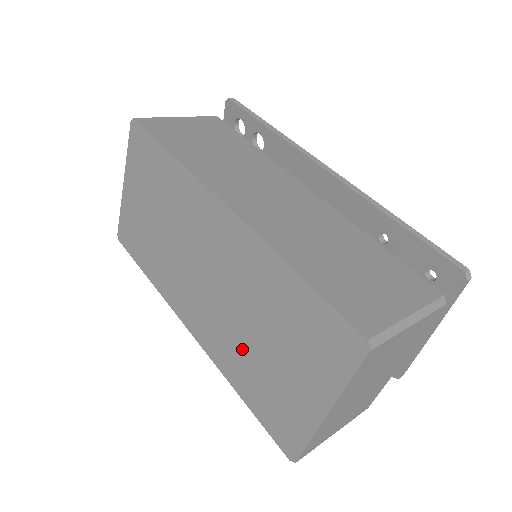
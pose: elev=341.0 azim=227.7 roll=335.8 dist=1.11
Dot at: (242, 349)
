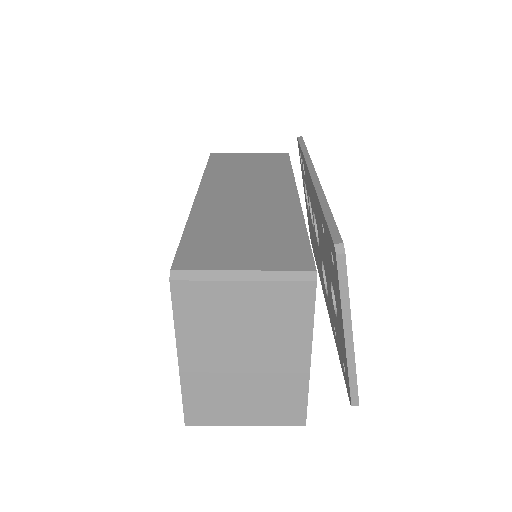
Dot at: occluded
